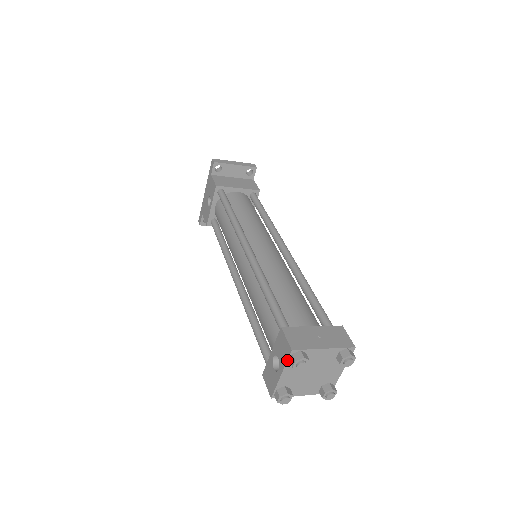
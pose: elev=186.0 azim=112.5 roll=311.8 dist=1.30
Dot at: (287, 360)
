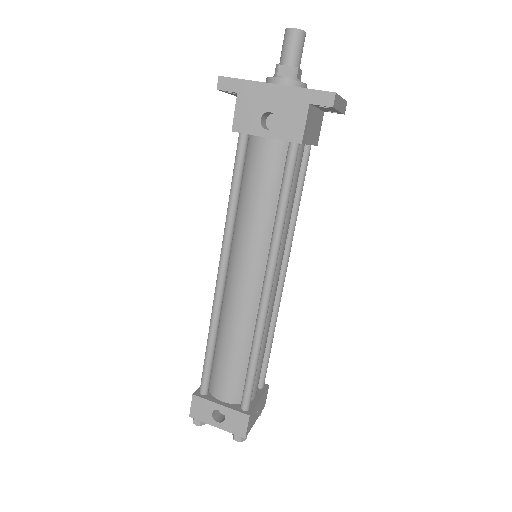
Dot at: (234, 434)
